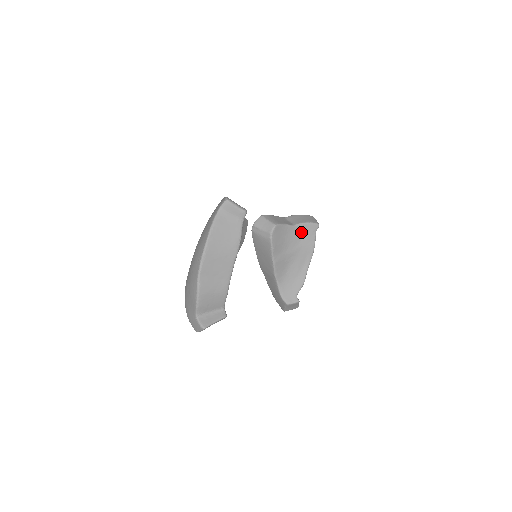
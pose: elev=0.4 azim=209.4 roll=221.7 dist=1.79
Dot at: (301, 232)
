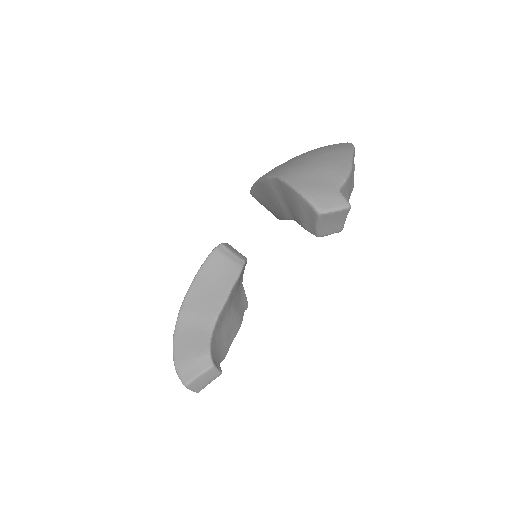
Dot at: (241, 297)
